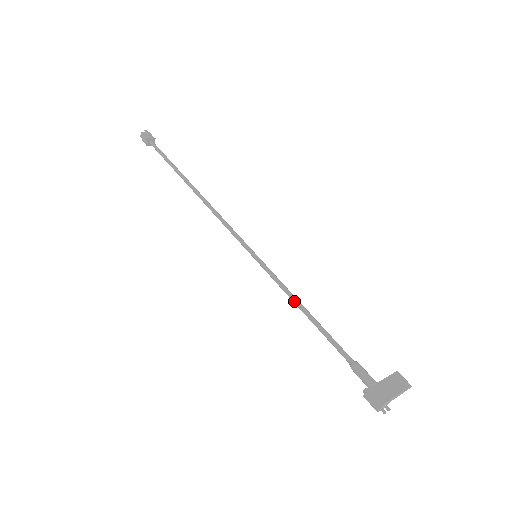
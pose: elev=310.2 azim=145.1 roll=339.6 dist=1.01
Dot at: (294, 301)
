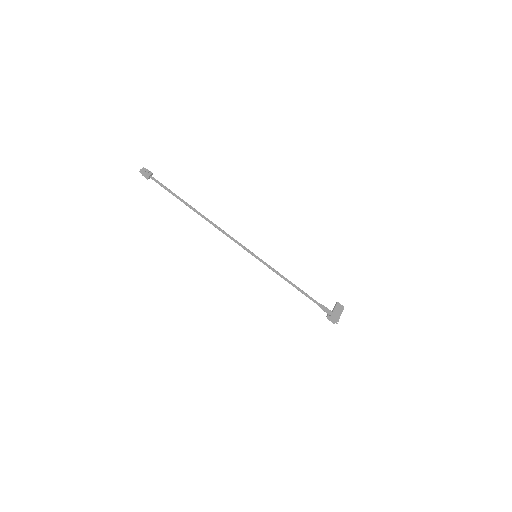
Dot at: (285, 280)
